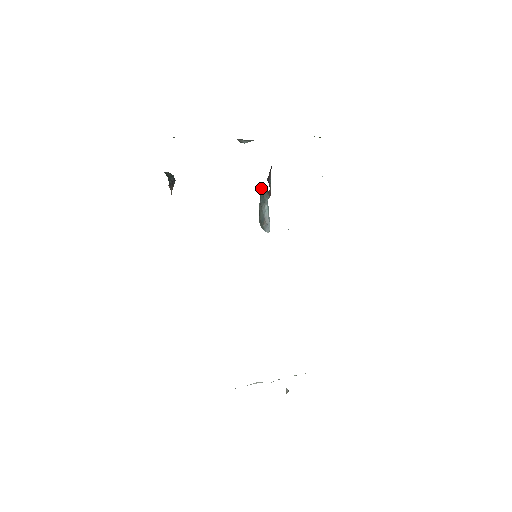
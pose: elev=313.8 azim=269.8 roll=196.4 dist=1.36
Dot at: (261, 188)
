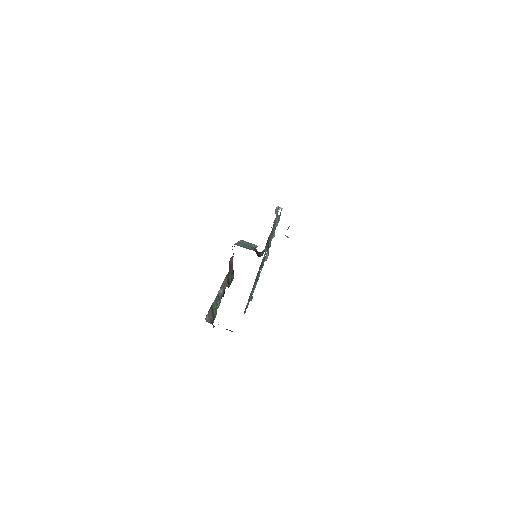
Dot at: occluded
